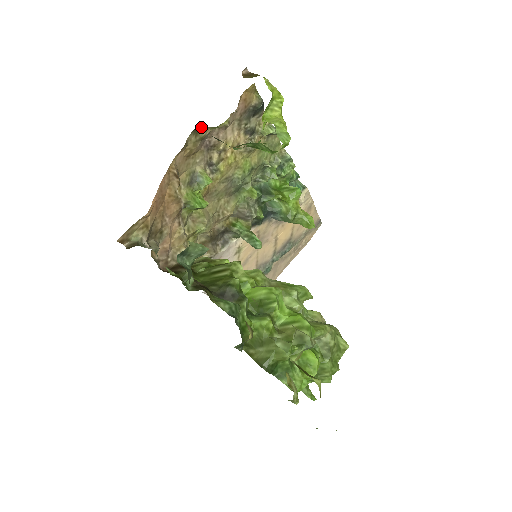
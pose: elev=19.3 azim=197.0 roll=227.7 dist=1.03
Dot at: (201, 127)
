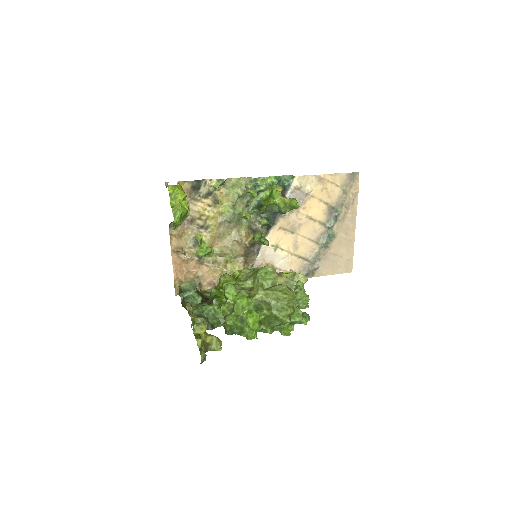
Dot at: (171, 223)
